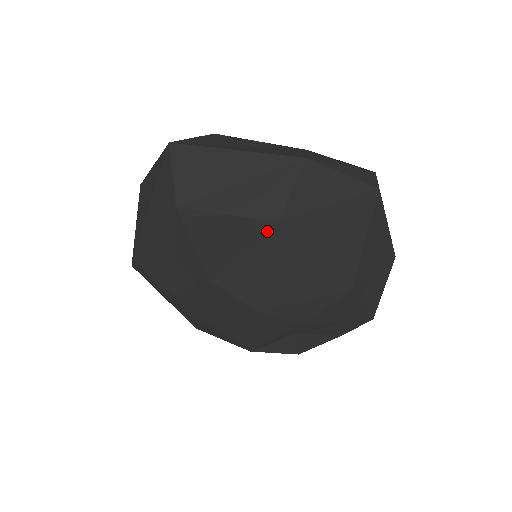
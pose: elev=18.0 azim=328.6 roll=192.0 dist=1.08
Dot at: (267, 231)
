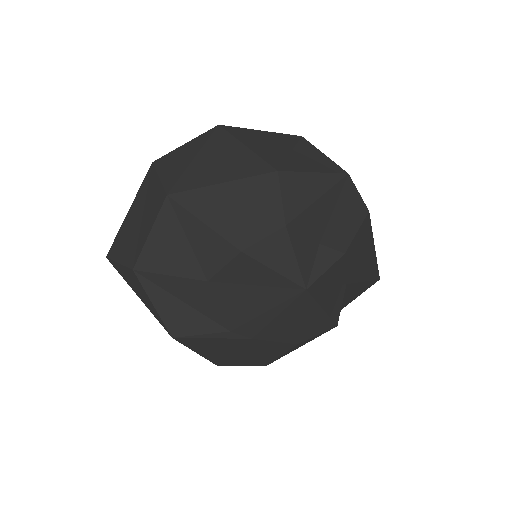
Dot at: (173, 208)
